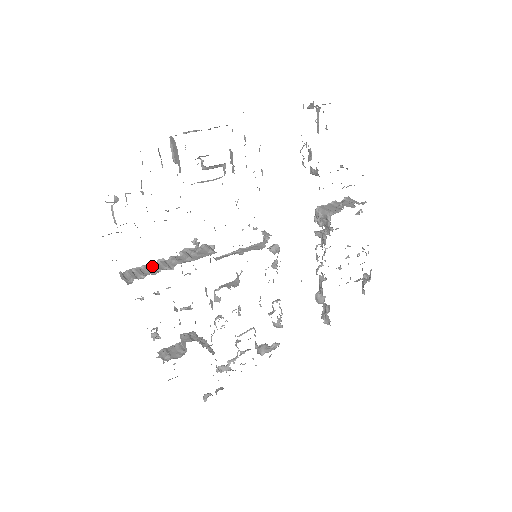
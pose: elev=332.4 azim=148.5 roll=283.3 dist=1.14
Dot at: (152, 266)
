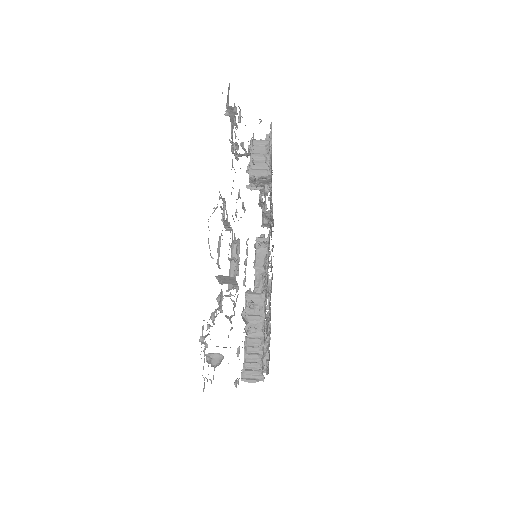
Dot at: (250, 351)
